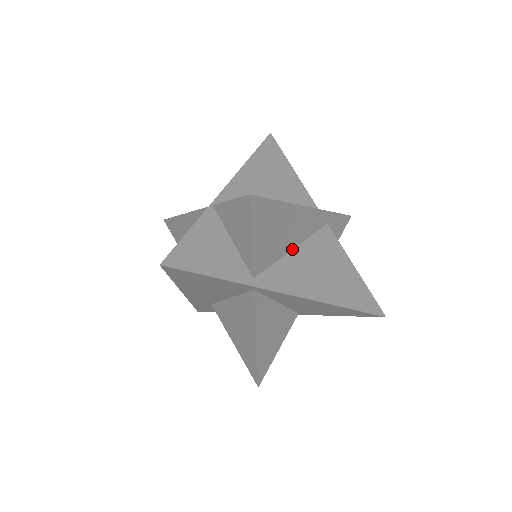
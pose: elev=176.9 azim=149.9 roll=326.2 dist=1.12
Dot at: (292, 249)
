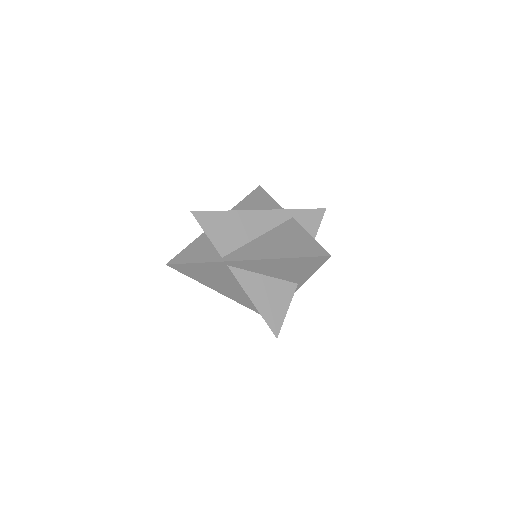
Dot at: (256, 238)
